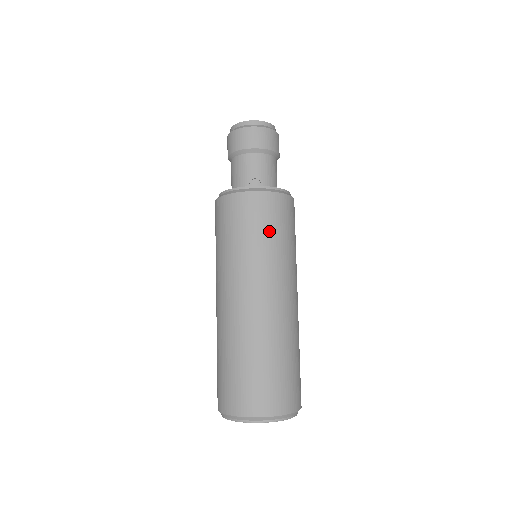
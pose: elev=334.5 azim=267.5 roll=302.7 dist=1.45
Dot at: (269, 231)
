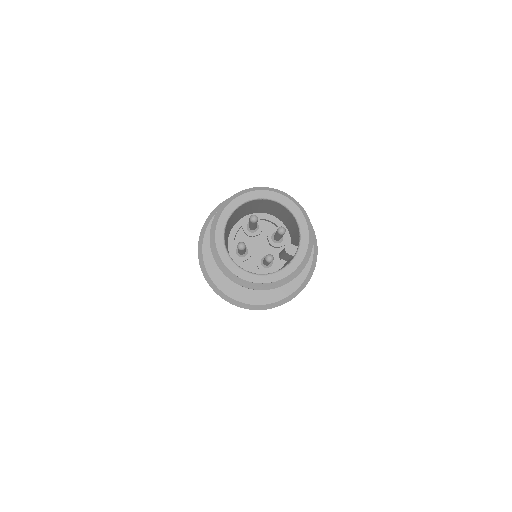
Dot at: occluded
